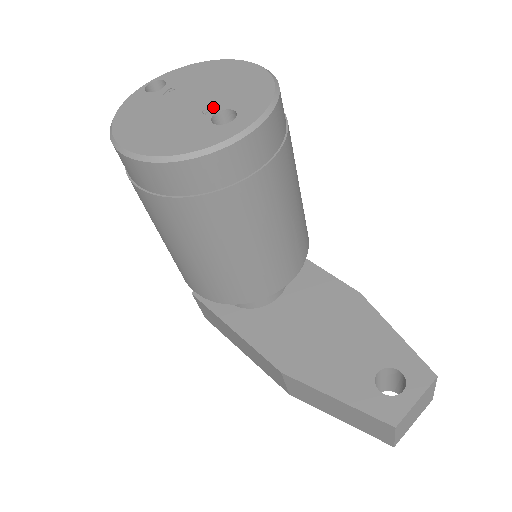
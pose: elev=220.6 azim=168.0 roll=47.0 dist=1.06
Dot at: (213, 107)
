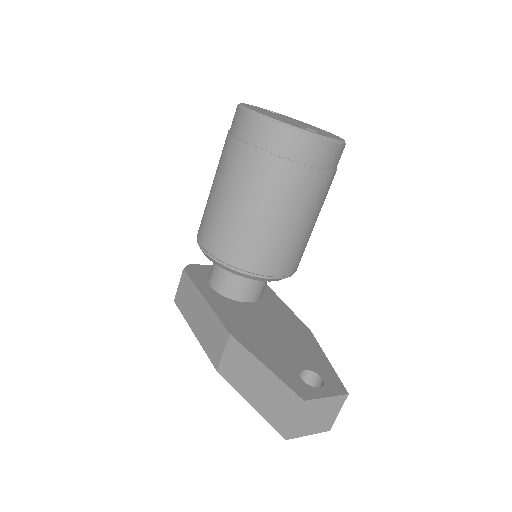
Dot at: (306, 127)
